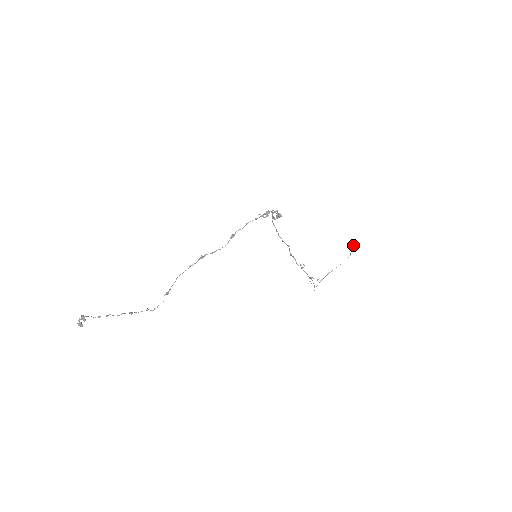
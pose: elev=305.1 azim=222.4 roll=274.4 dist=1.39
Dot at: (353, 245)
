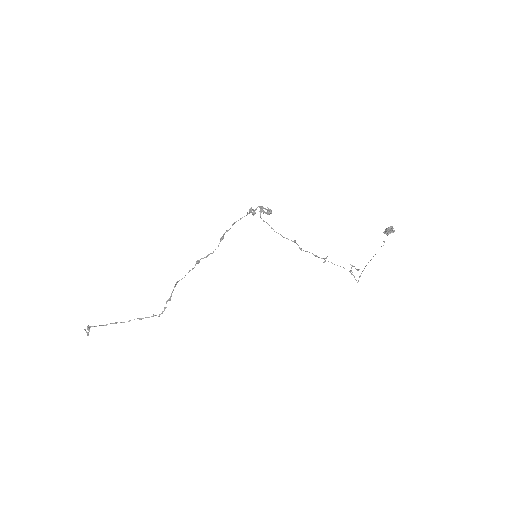
Dot at: (386, 231)
